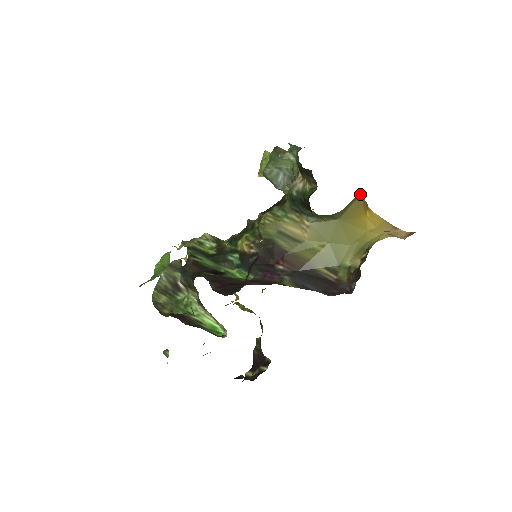
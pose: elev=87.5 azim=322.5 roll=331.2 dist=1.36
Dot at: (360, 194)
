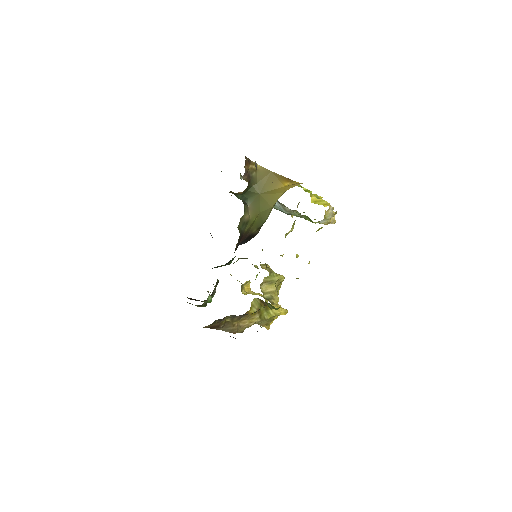
Dot at: (268, 170)
